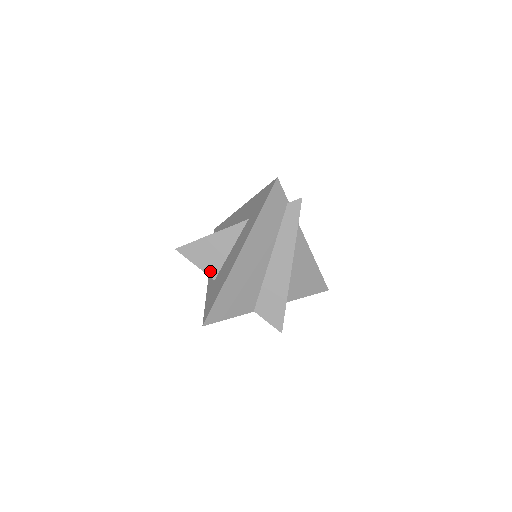
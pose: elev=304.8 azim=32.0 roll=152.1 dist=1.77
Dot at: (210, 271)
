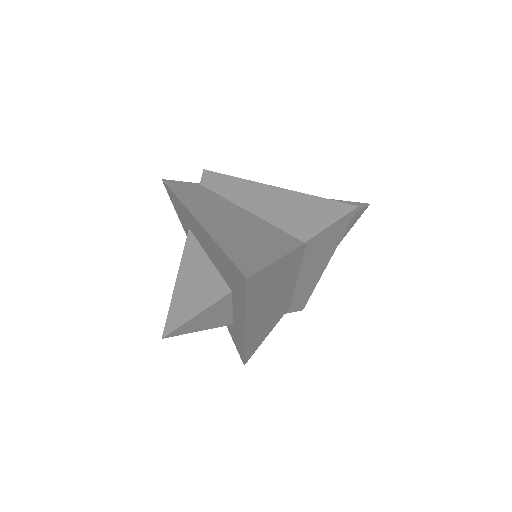
Dot at: (217, 295)
